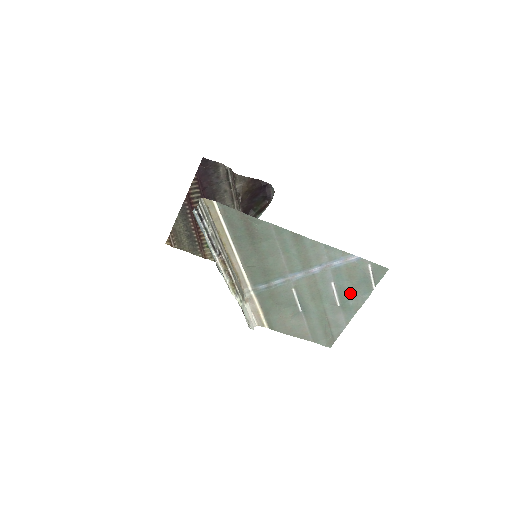
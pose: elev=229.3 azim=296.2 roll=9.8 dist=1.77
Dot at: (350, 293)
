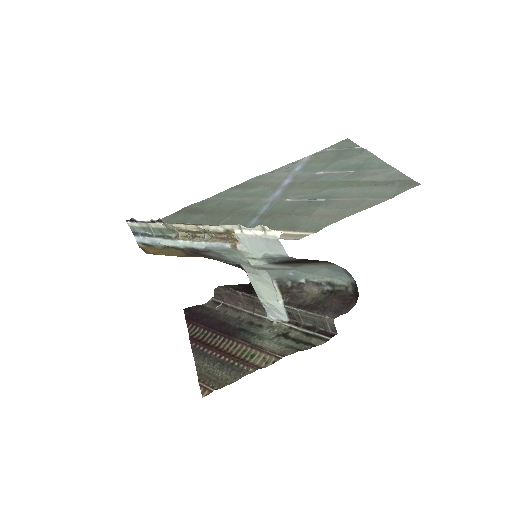
Dot at: (346, 162)
